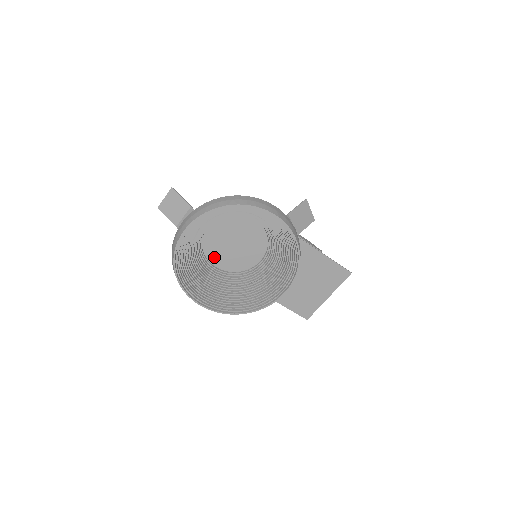
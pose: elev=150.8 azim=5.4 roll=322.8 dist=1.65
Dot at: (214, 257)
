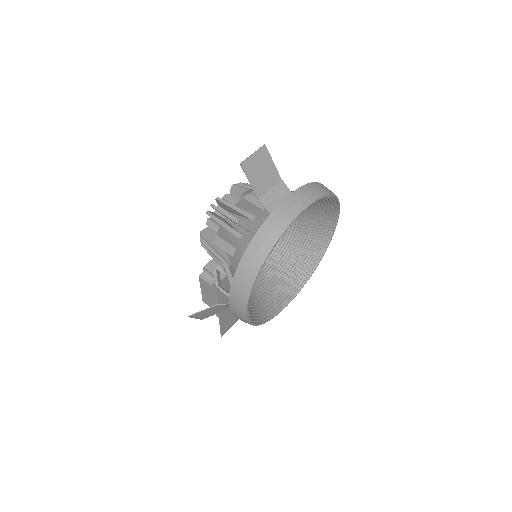
Dot at: occluded
